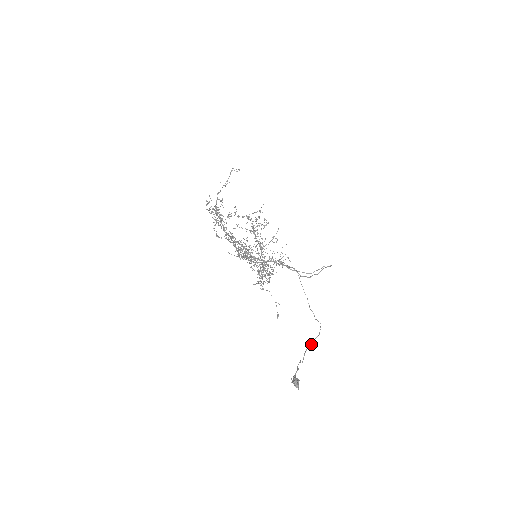
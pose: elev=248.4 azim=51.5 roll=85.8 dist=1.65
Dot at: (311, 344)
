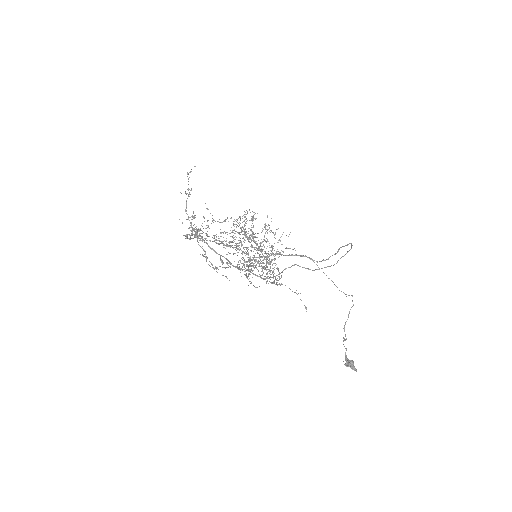
Dot at: (348, 317)
